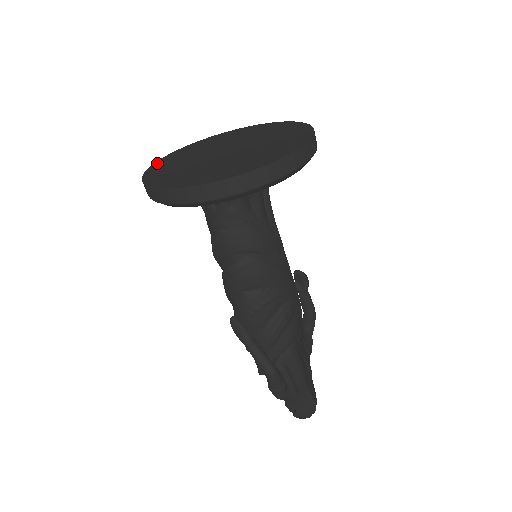
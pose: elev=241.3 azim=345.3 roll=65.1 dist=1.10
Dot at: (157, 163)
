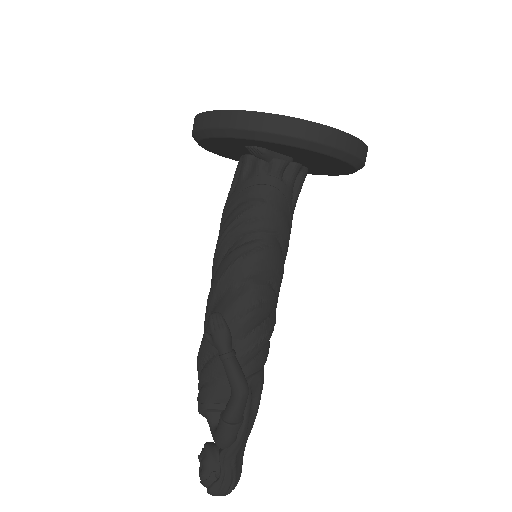
Dot at: occluded
